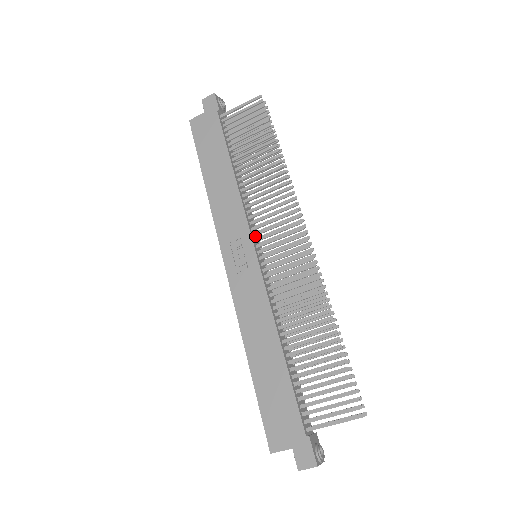
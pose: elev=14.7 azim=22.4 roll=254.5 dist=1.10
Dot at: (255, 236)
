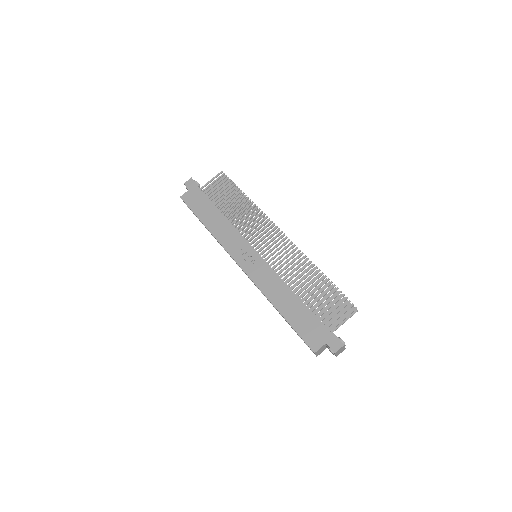
Dot at: occluded
